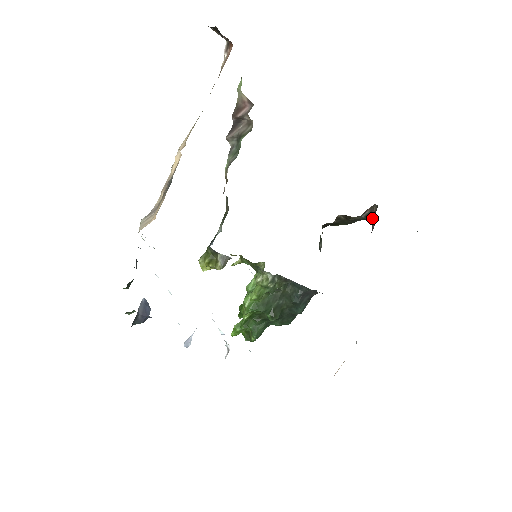
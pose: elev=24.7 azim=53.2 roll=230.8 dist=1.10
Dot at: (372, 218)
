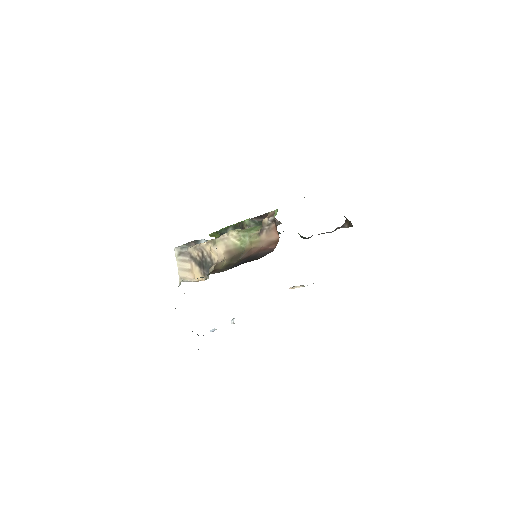
Dot at: (347, 219)
